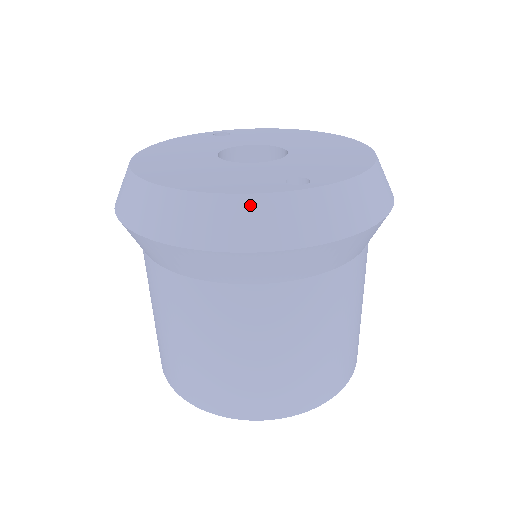
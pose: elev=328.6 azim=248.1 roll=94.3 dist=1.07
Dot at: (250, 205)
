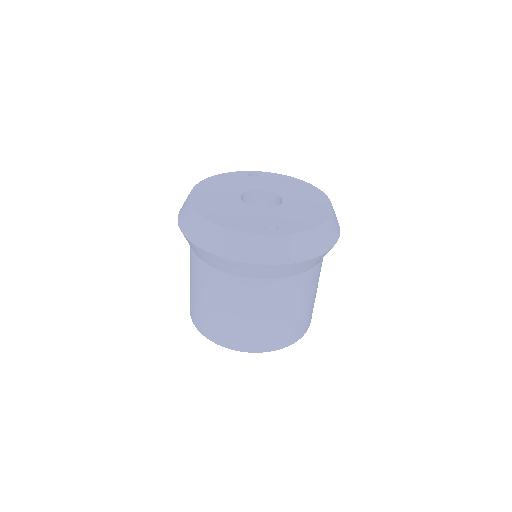
Dot at: (241, 237)
